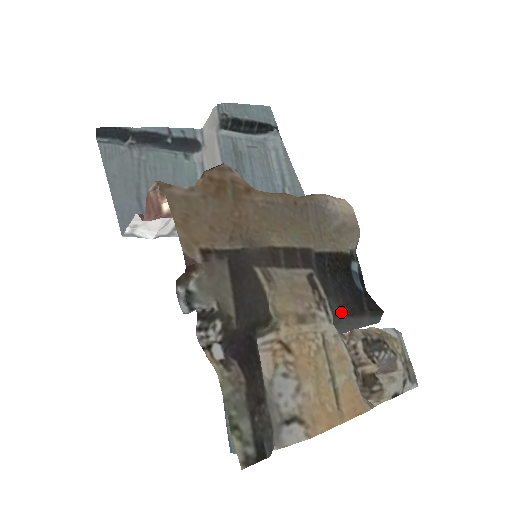
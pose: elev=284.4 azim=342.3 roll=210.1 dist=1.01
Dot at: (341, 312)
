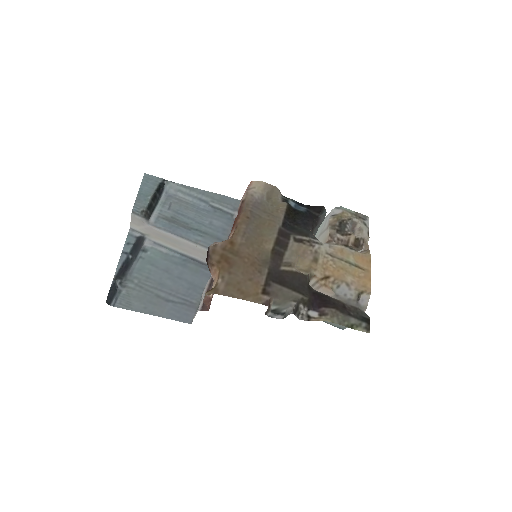
Dot at: (312, 230)
